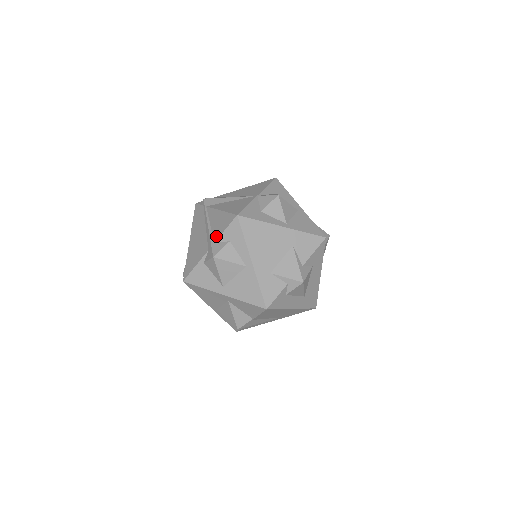
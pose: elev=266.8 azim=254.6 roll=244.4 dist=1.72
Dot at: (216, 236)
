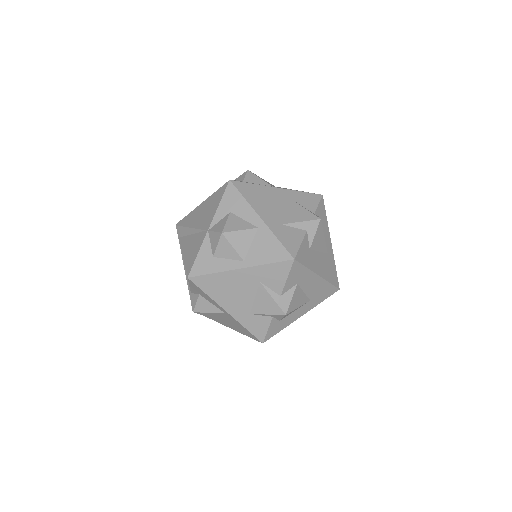
Dot at: (189, 287)
